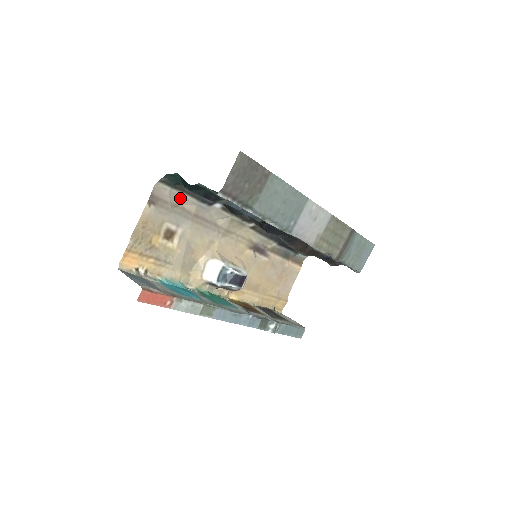
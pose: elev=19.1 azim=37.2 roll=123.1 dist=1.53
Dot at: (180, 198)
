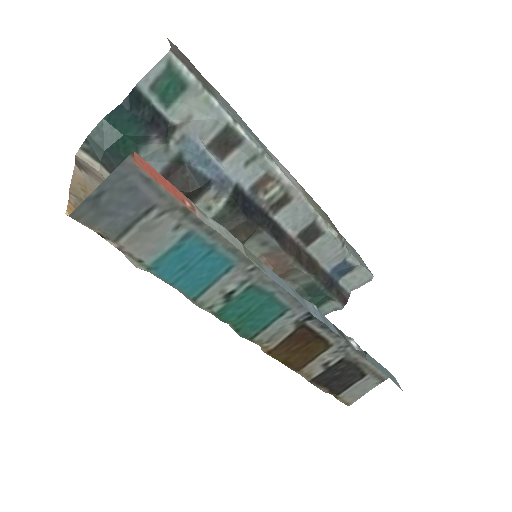
Dot at: occluded
